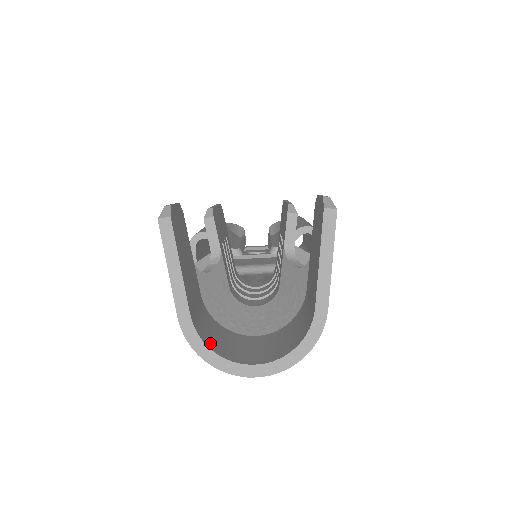
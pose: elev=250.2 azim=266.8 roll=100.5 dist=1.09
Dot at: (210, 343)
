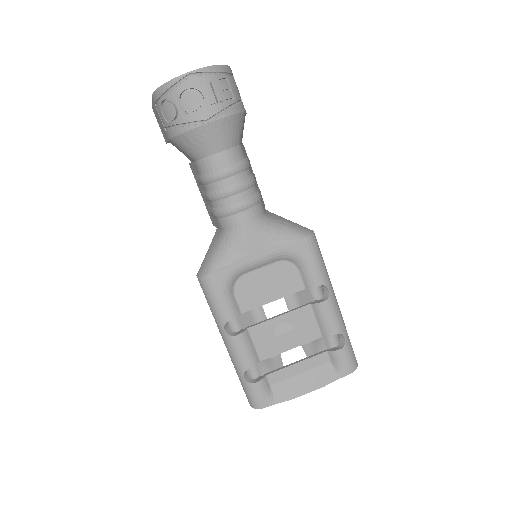
Dot at: occluded
